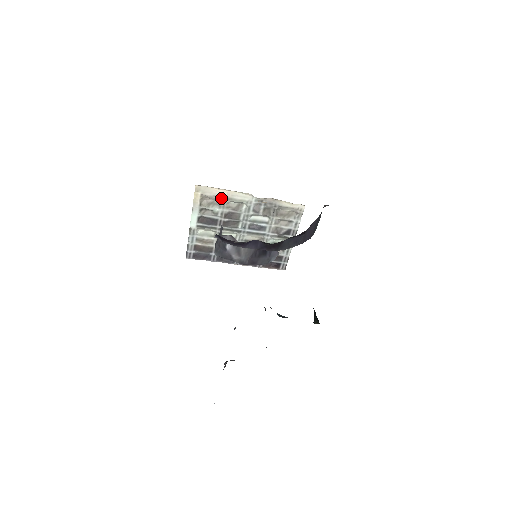
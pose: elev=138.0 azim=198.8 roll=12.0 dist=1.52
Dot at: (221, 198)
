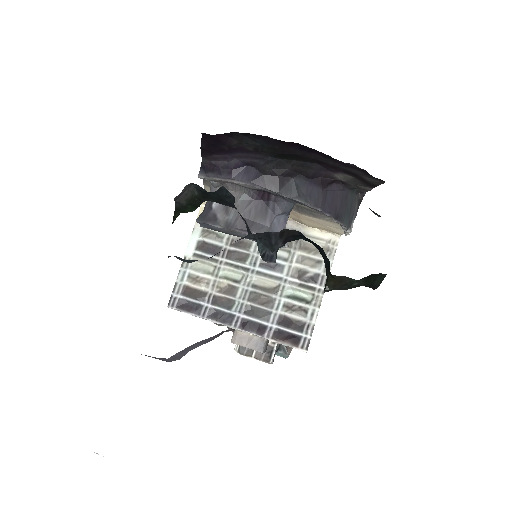
Dot at: occluded
